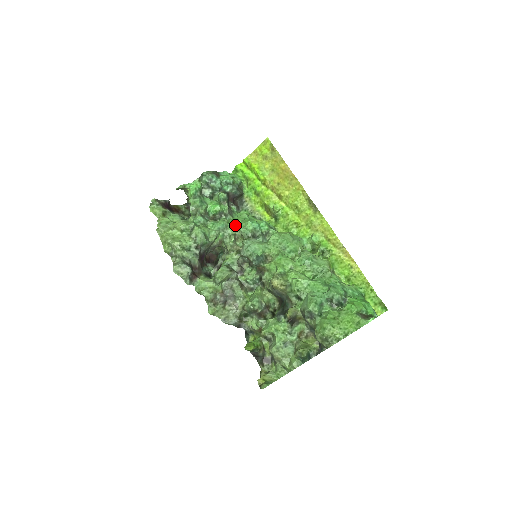
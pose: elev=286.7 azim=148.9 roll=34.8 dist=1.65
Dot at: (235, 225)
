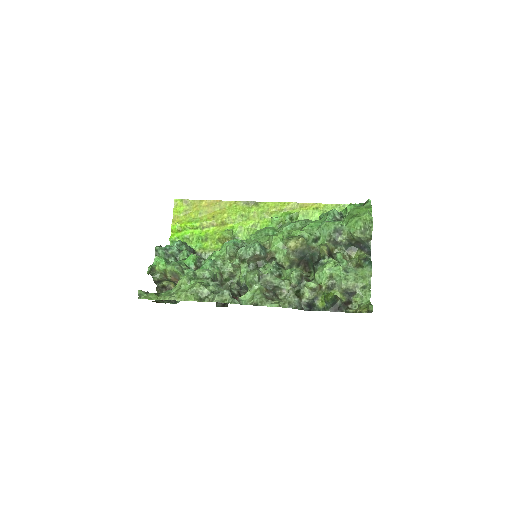
Dot at: (217, 257)
